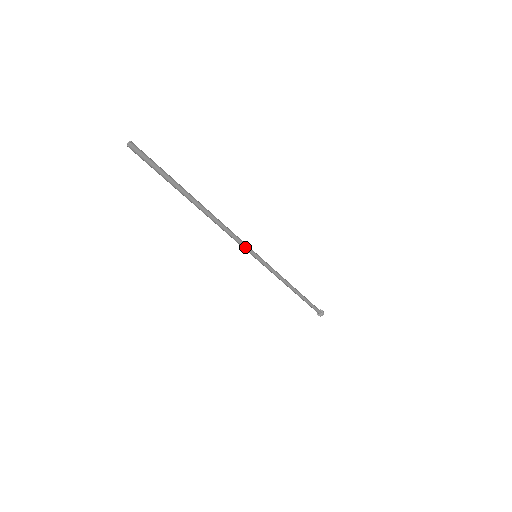
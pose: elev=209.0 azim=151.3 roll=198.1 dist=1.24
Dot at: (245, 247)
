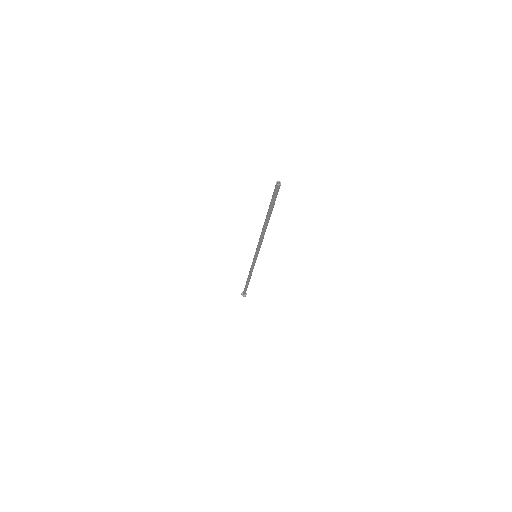
Dot at: (259, 250)
